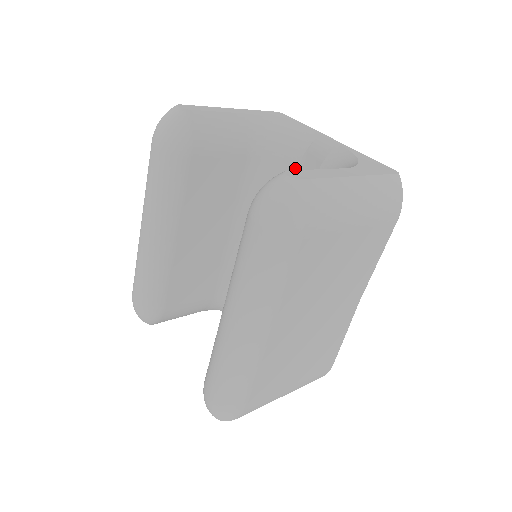
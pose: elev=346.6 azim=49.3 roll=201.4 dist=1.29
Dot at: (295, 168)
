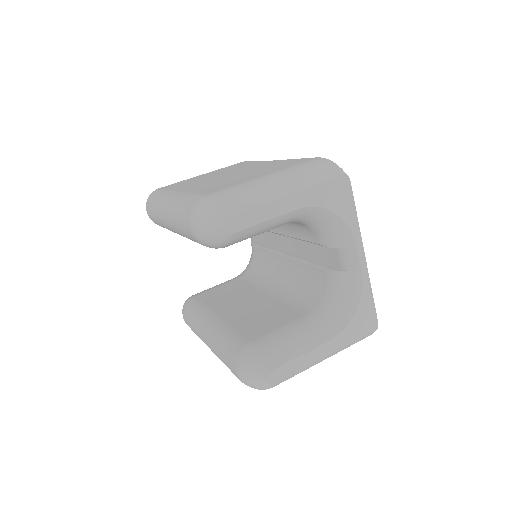
Dot at: (320, 244)
